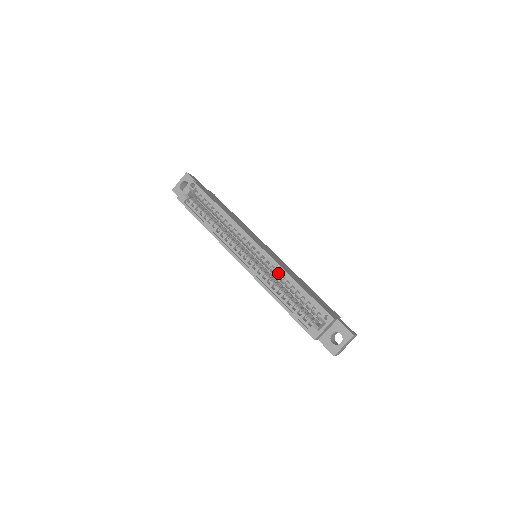
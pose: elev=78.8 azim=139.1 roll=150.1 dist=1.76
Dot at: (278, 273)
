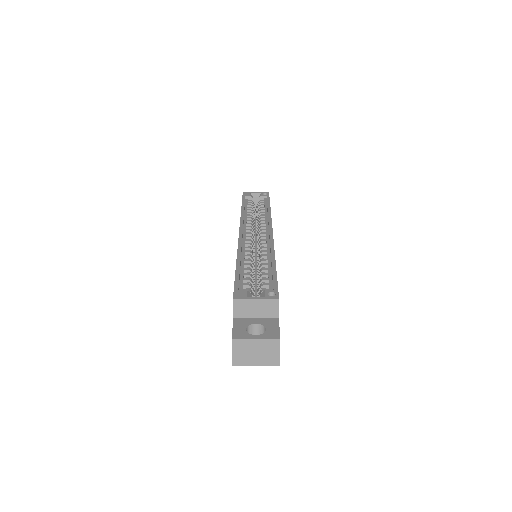
Dot at: (265, 255)
